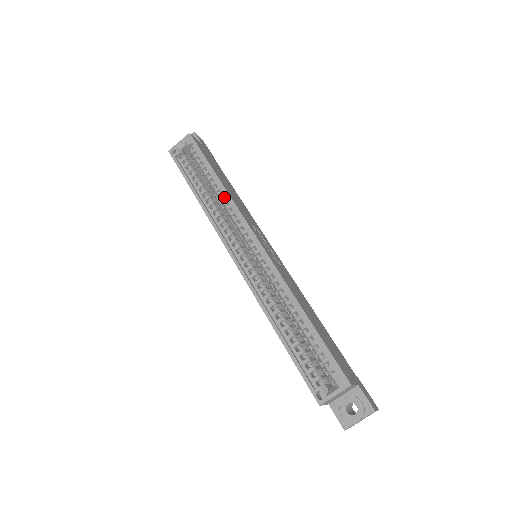
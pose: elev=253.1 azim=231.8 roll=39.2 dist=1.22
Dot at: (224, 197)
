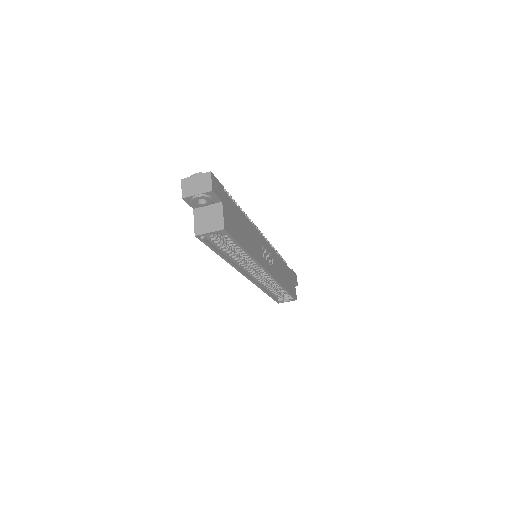
Dot at: occluded
